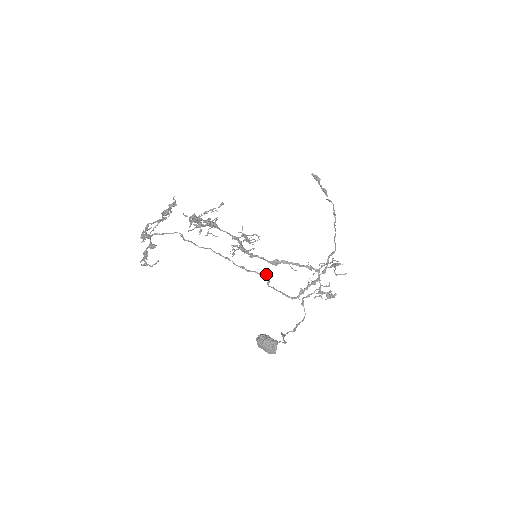
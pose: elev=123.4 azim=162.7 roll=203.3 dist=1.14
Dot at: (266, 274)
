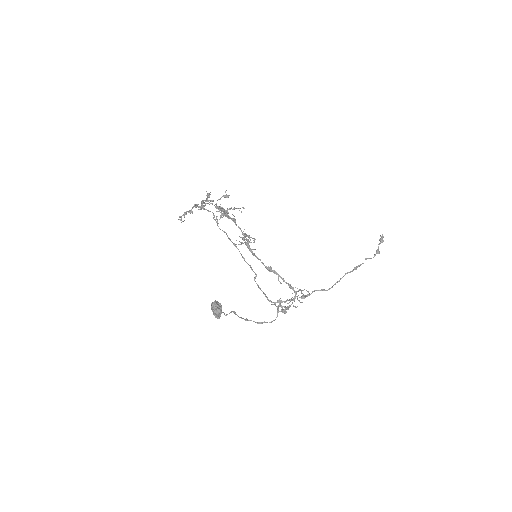
Dot at: occluded
